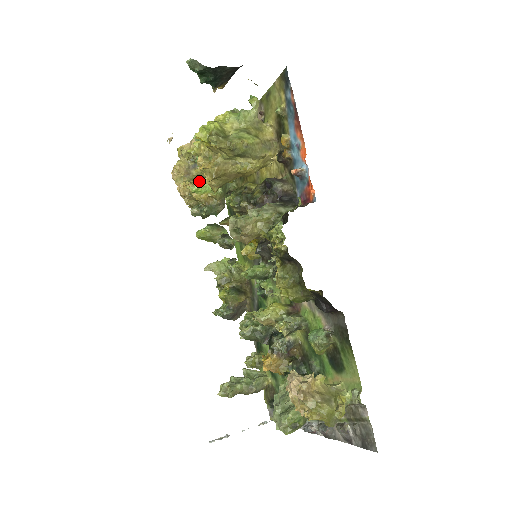
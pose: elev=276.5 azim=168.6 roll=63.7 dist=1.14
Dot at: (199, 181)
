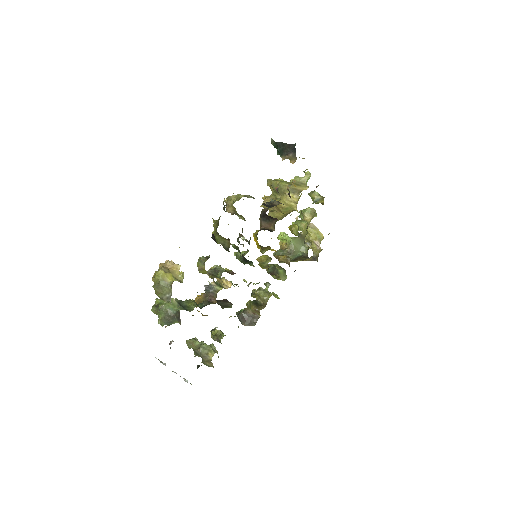
Dot at: occluded
